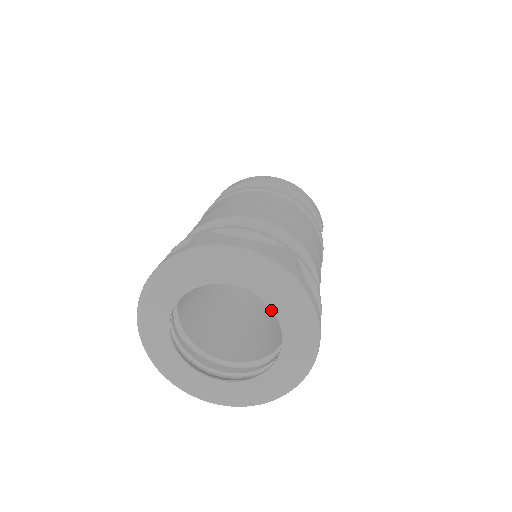
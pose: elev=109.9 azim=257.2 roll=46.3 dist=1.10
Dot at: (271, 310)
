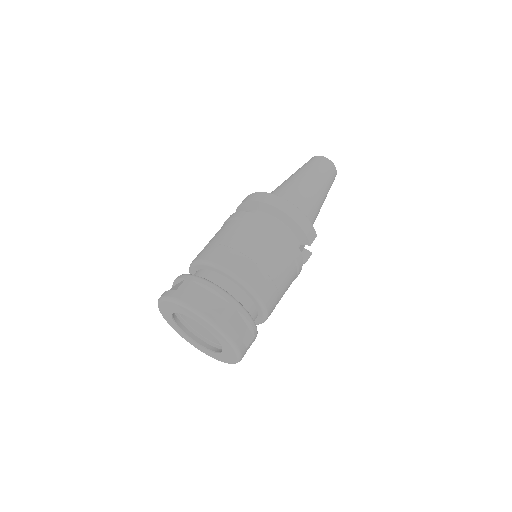
Dot at: occluded
